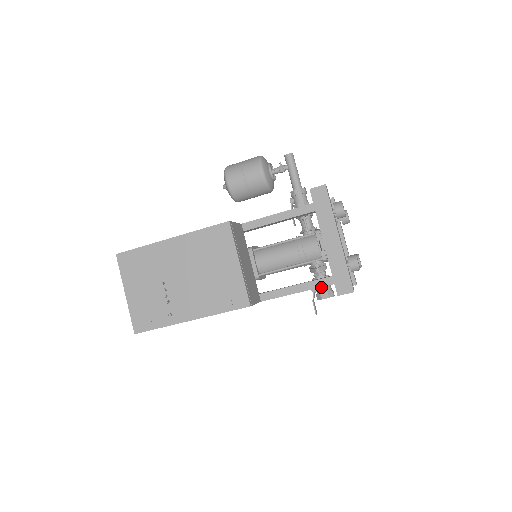
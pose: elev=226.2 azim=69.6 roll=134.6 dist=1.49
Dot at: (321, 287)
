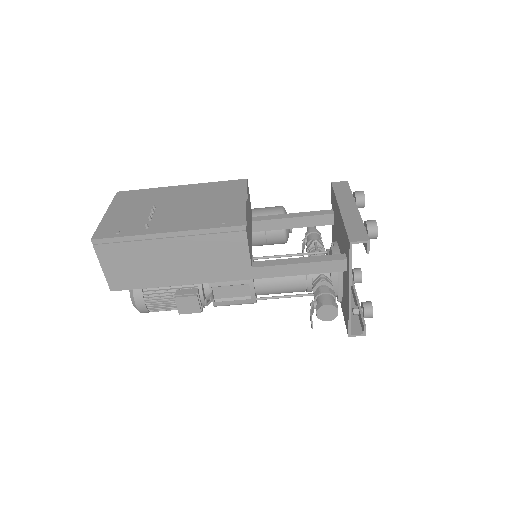
Dot at: (324, 296)
